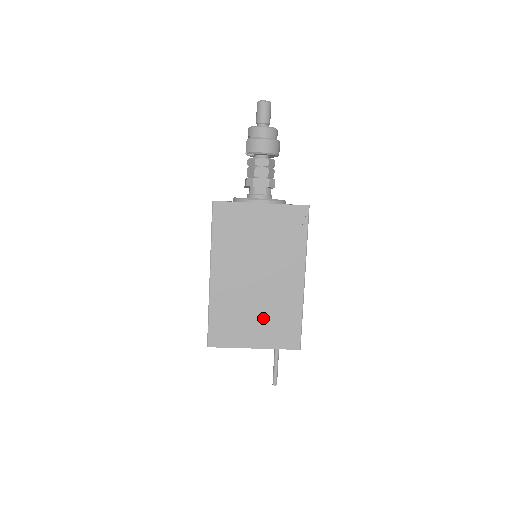
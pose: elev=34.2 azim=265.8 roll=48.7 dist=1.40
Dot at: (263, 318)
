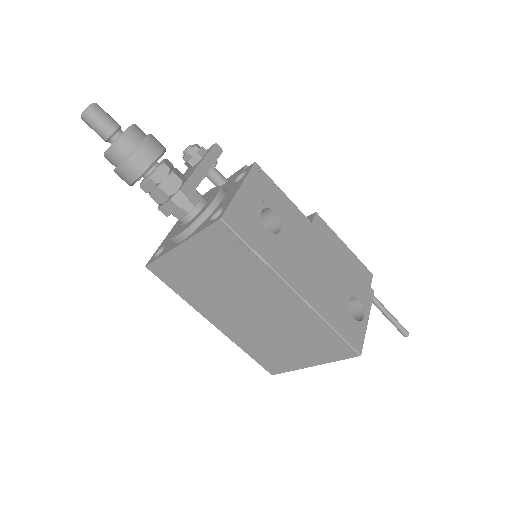
Dot at: (293, 341)
